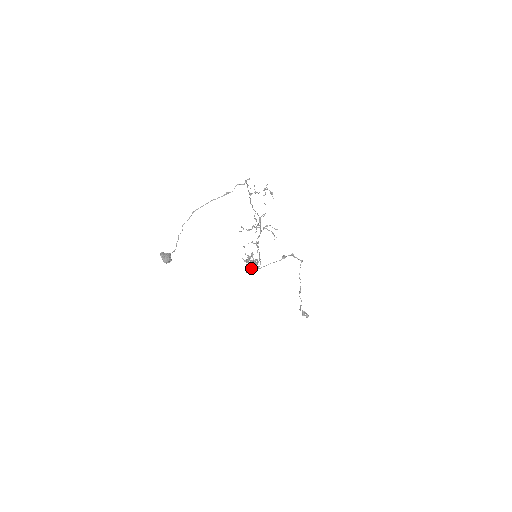
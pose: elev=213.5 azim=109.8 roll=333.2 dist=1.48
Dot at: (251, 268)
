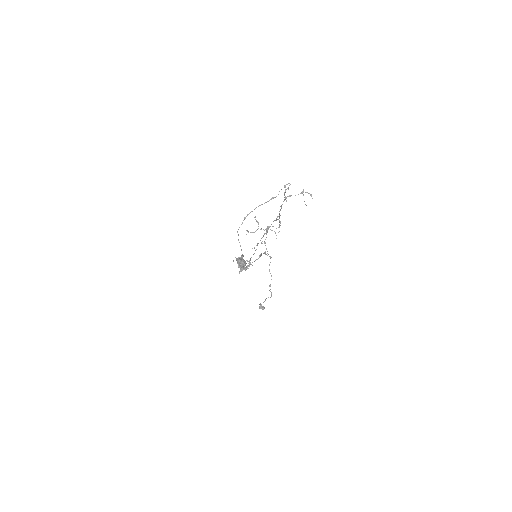
Dot at: (240, 269)
